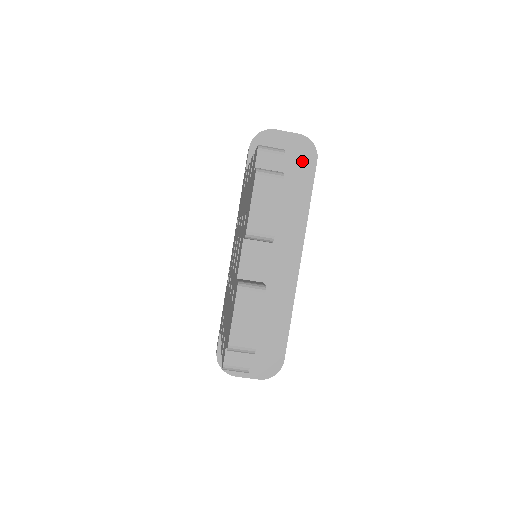
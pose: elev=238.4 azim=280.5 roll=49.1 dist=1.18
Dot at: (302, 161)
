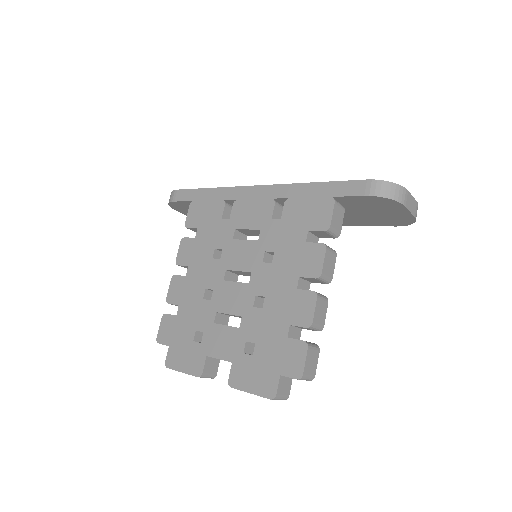
Dot at: (386, 220)
